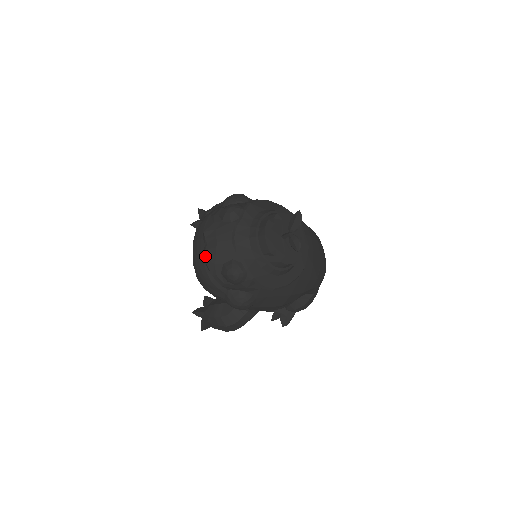
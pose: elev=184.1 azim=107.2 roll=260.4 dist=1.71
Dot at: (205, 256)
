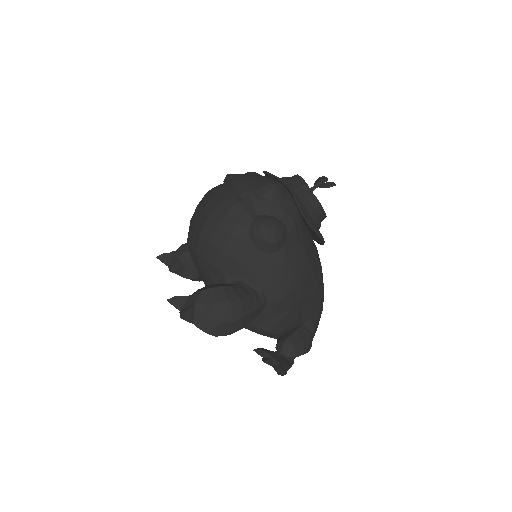
Dot at: (235, 178)
